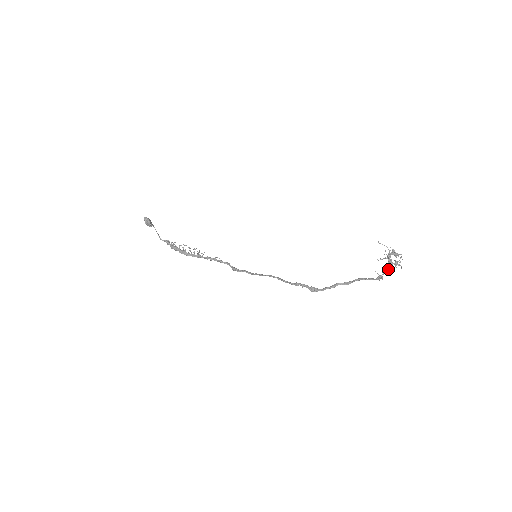
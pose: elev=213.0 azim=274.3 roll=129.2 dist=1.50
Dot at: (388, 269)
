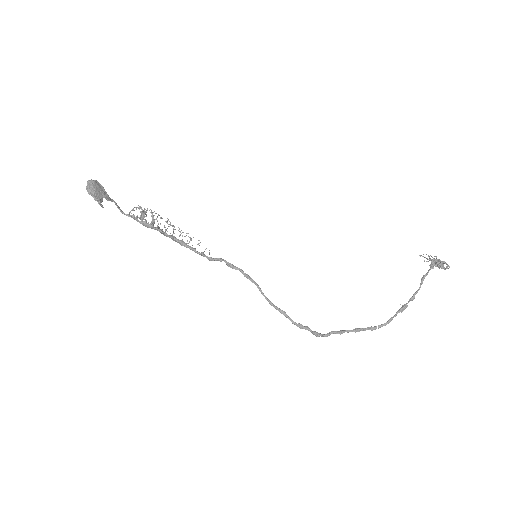
Dot at: occluded
